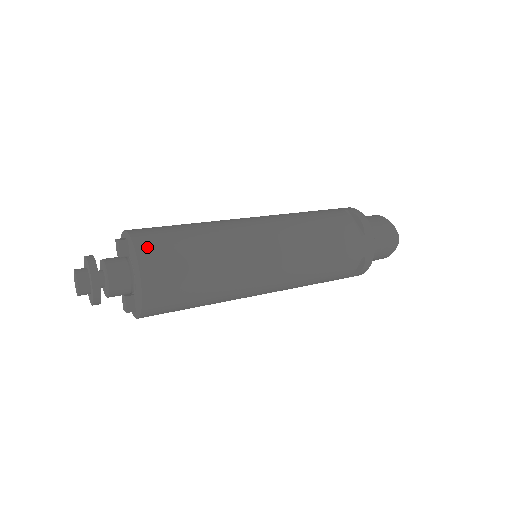
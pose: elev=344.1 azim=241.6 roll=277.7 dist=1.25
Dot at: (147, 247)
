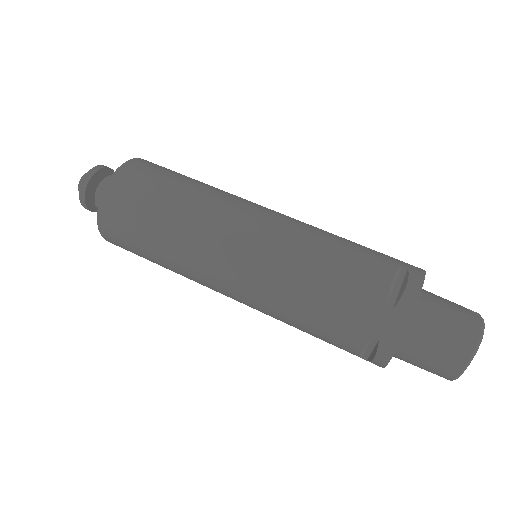
Dot at: (110, 239)
